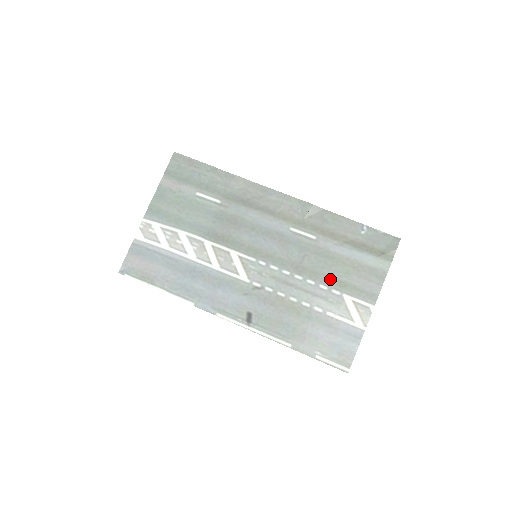
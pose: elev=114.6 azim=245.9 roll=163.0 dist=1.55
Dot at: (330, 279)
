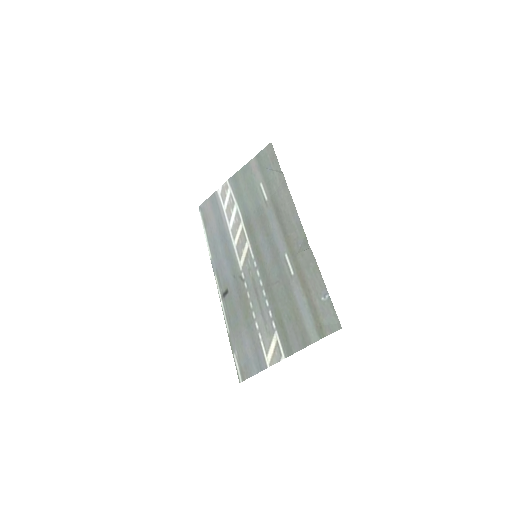
Dot at: (278, 312)
